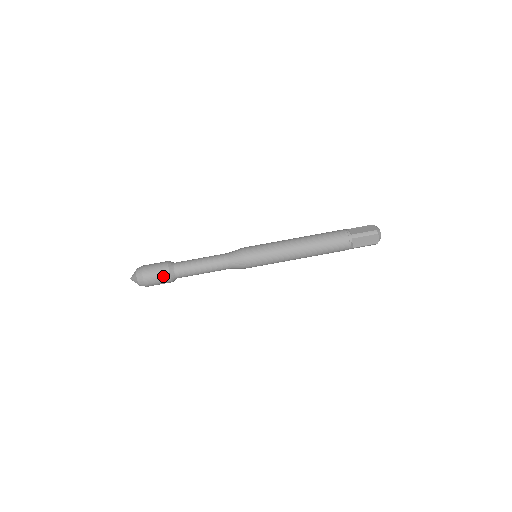
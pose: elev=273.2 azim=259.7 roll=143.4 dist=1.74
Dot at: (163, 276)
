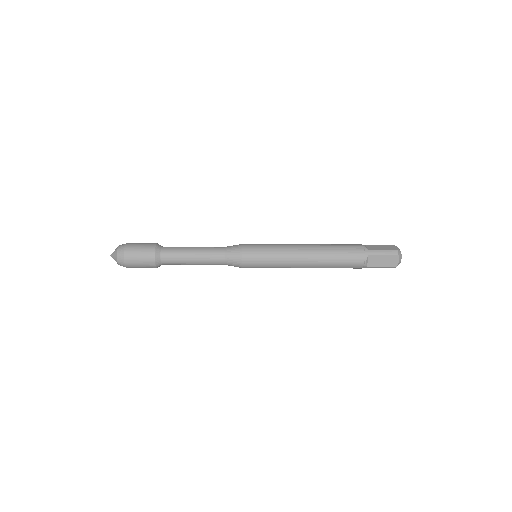
Dot at: occluded
